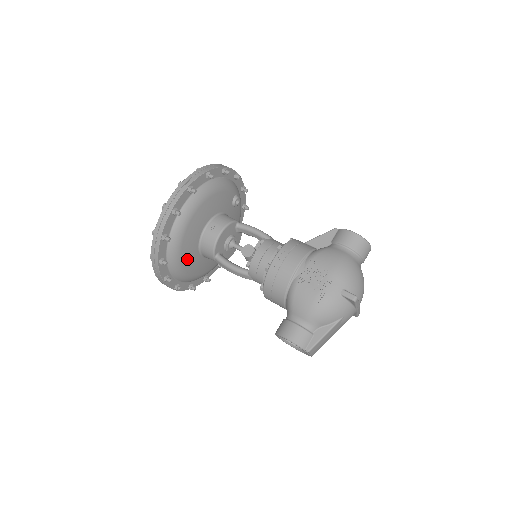
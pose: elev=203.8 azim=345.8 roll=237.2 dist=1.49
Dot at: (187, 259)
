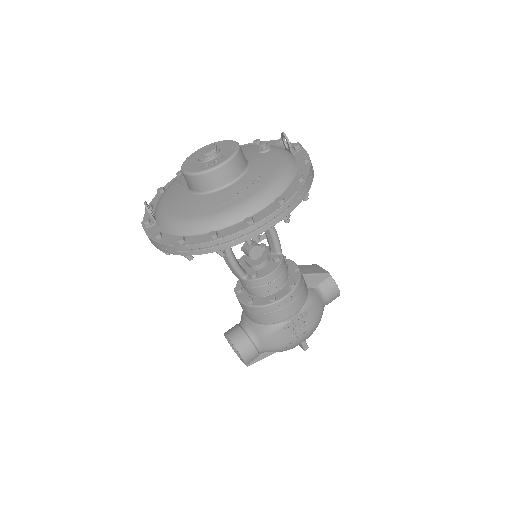
Dot at: occluded
